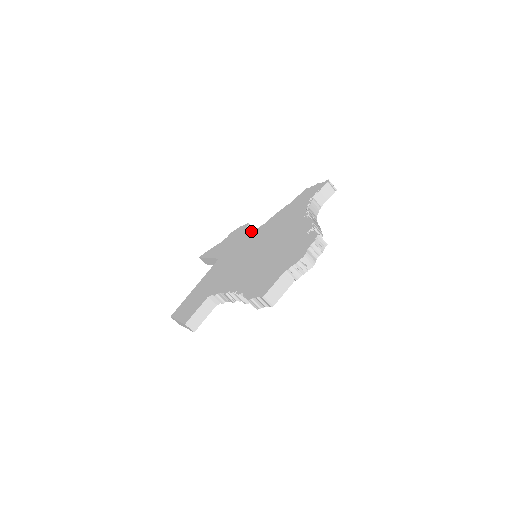
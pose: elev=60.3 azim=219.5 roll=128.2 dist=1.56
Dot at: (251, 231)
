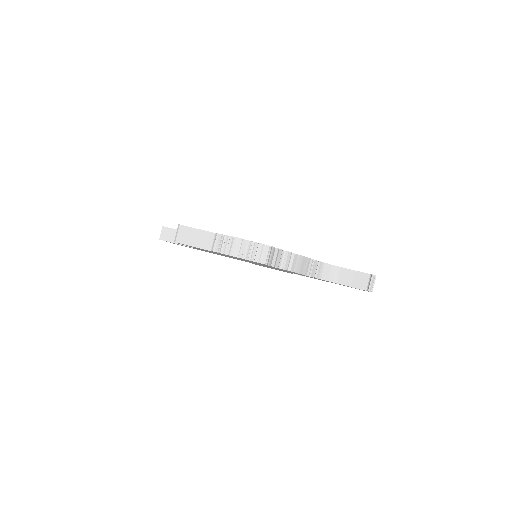
Dot at: occluded
